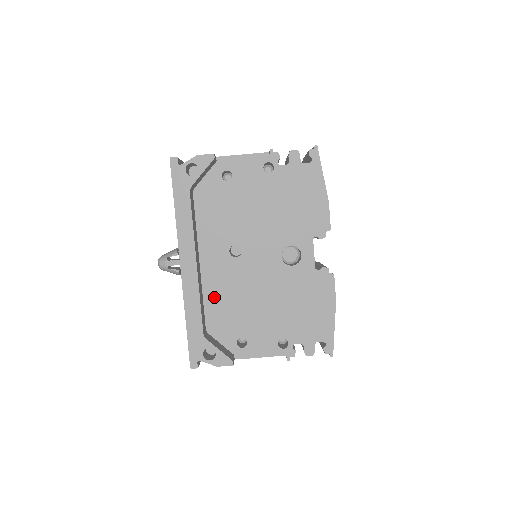
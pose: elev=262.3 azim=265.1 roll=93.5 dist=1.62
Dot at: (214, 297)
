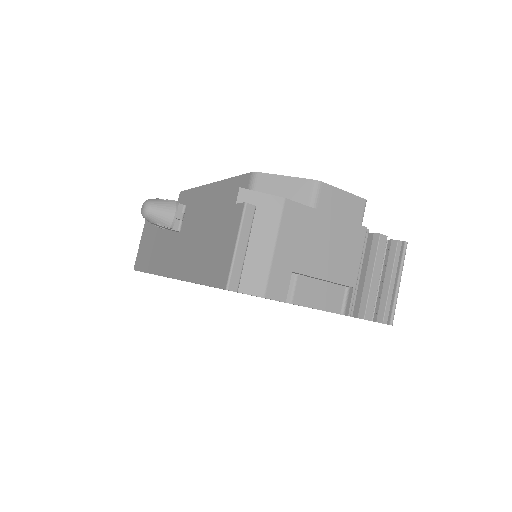
Dot at: occluded
